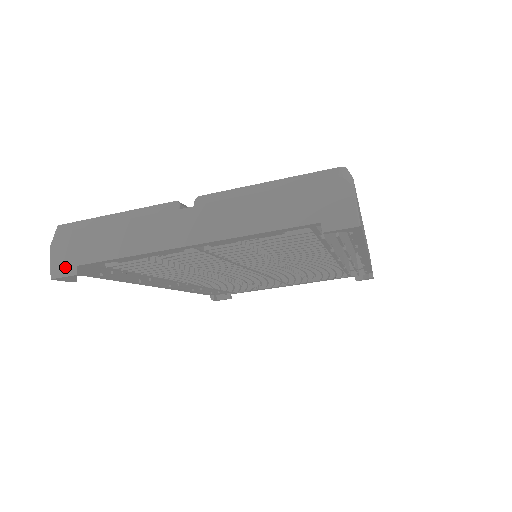
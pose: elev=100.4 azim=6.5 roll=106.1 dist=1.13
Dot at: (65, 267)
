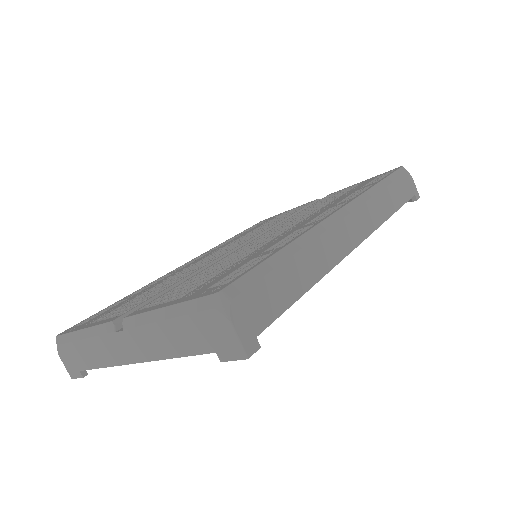
Dot at: (74, 371)
